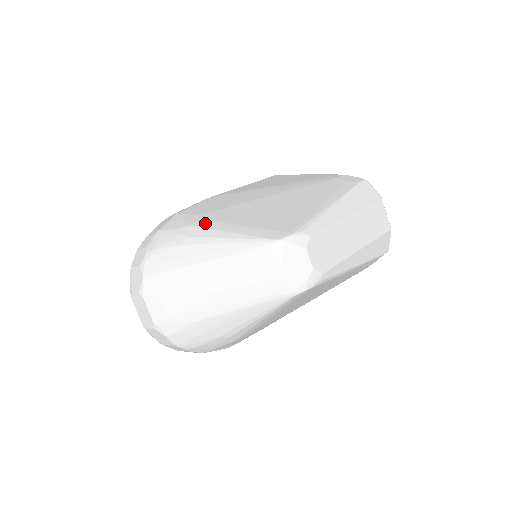
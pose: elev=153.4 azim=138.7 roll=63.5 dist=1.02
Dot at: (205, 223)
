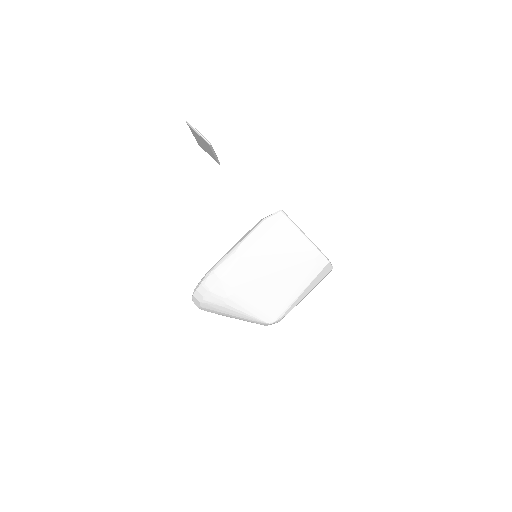
Dot at: (235, 298)
